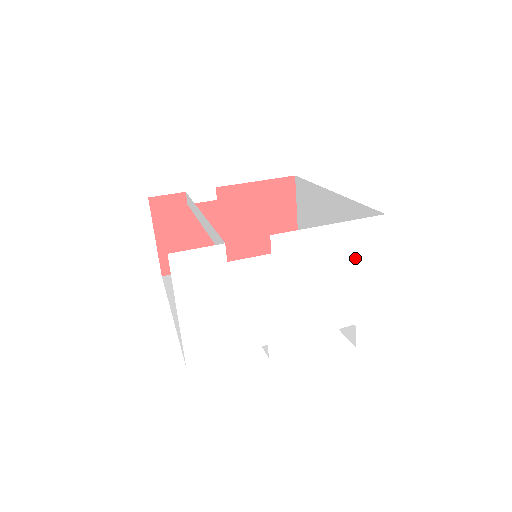
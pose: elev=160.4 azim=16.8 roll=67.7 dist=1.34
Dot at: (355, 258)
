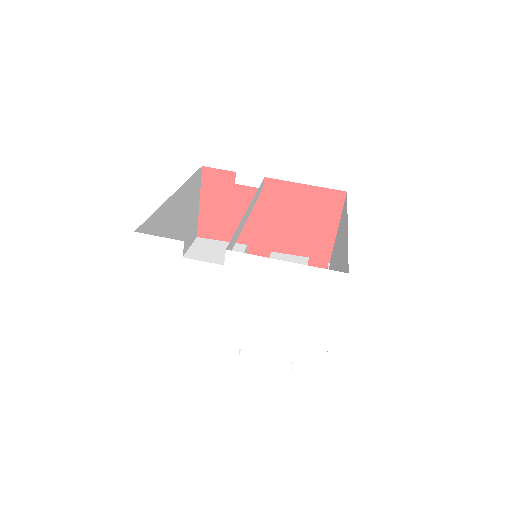
Dot at: (306, 301)
